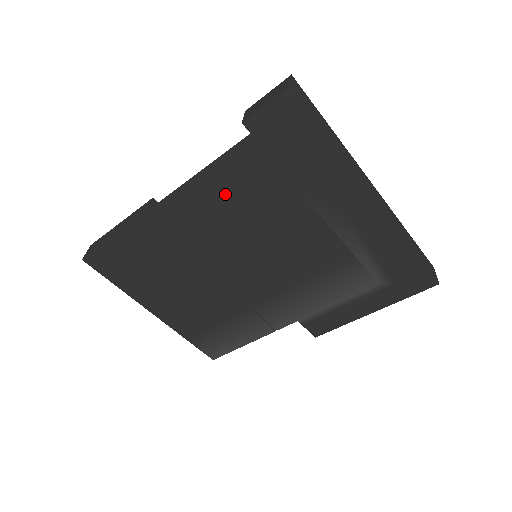
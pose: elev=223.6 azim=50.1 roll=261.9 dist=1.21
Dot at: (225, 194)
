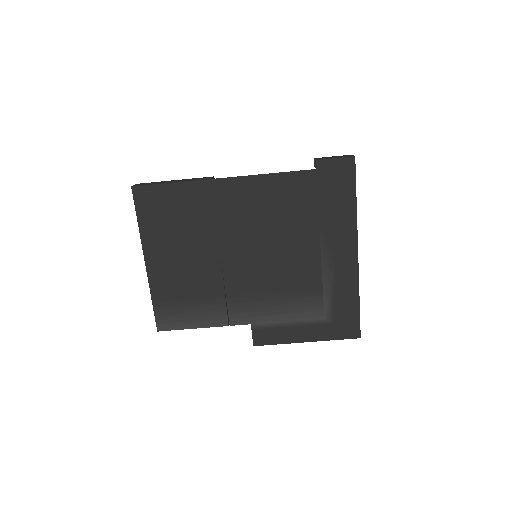
Dot at: (273, 197)
